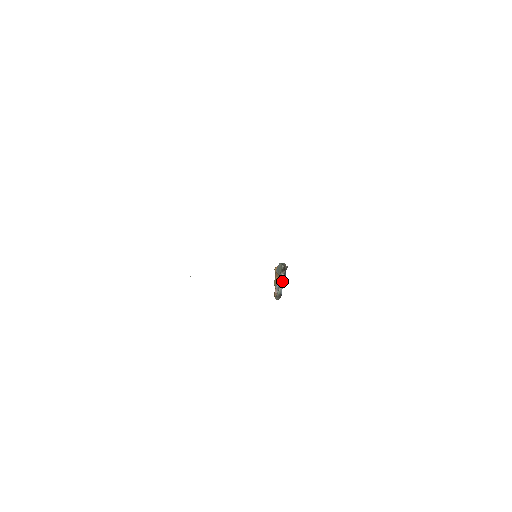
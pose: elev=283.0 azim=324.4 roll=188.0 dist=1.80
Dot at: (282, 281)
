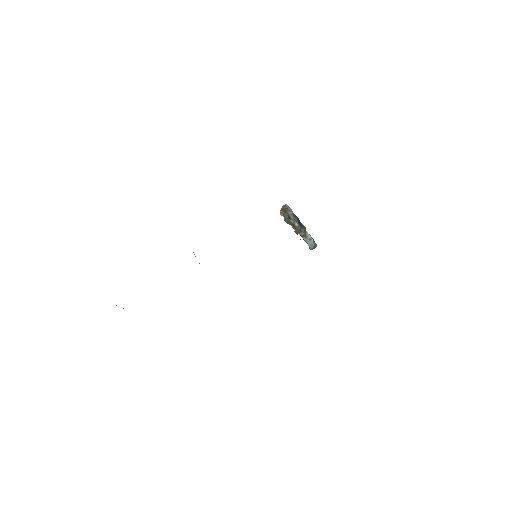
Dot at: (305, 237)
